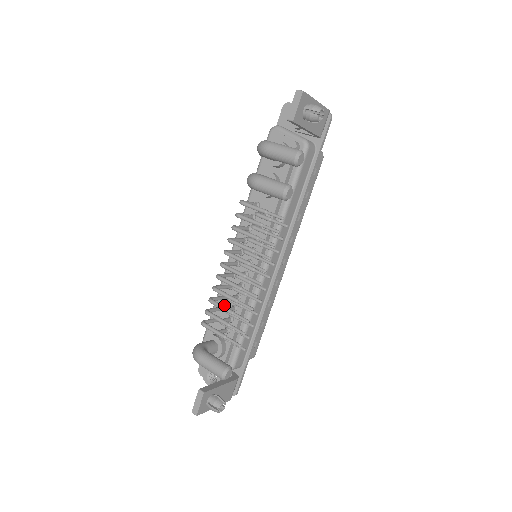
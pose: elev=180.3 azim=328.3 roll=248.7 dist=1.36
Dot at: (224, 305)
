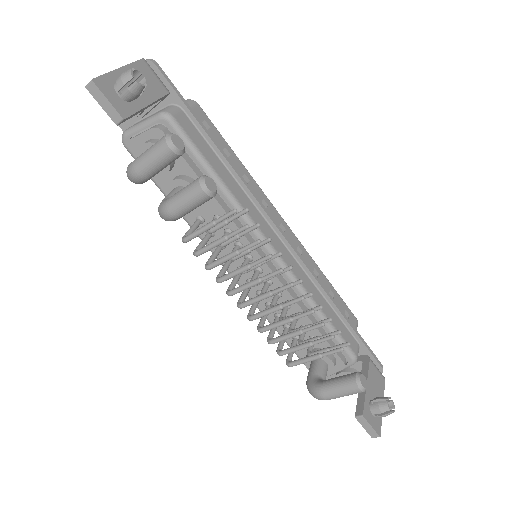
Dot at: occluded
